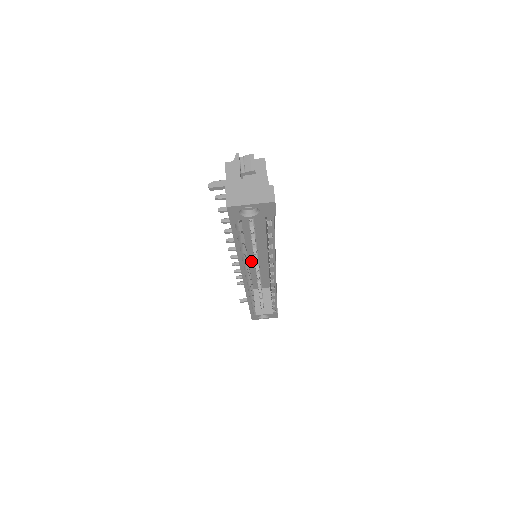
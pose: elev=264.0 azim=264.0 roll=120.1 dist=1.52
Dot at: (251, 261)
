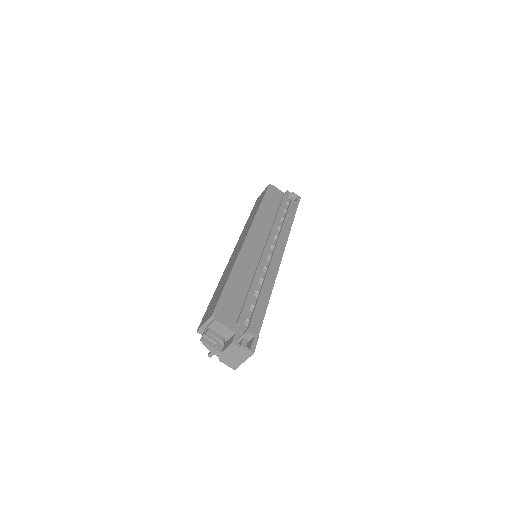
Dot at: occluded
